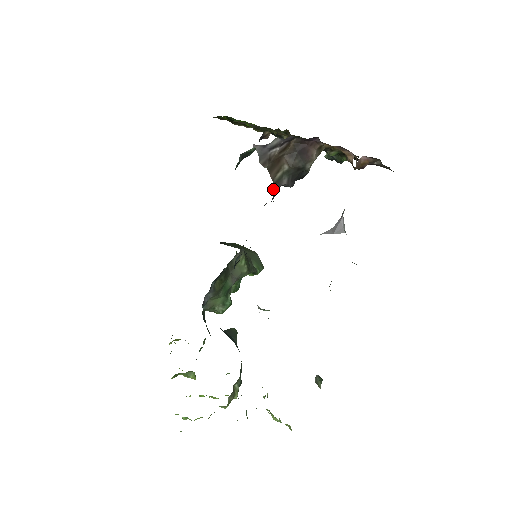
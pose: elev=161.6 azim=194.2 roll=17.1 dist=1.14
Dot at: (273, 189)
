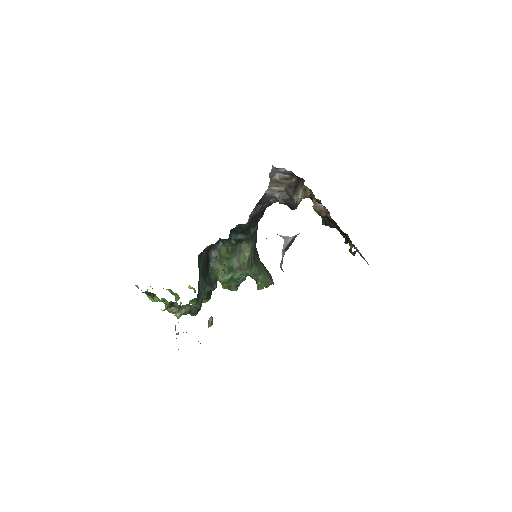
Dot at: (266, 191)
